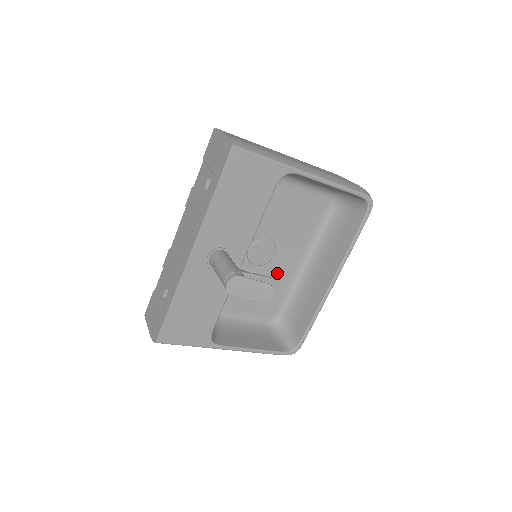
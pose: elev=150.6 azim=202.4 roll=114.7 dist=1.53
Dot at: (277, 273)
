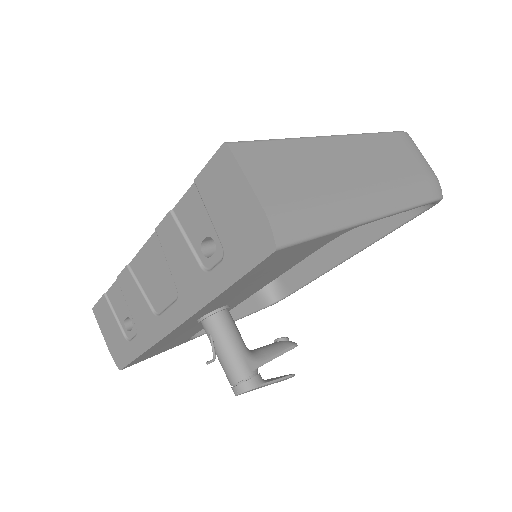
Dot at: occluded
